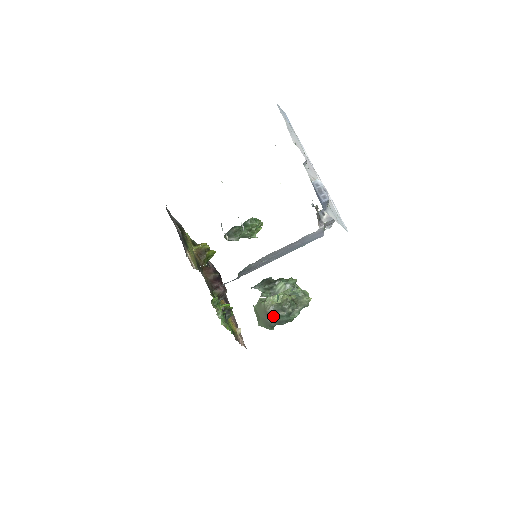
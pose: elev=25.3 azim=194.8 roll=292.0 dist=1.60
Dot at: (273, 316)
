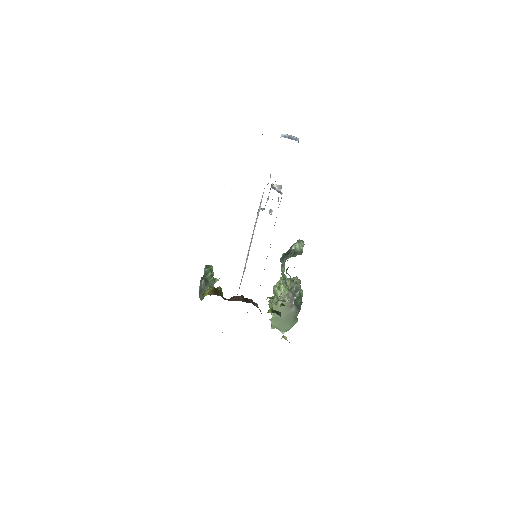
Dot at: (294, 302)
